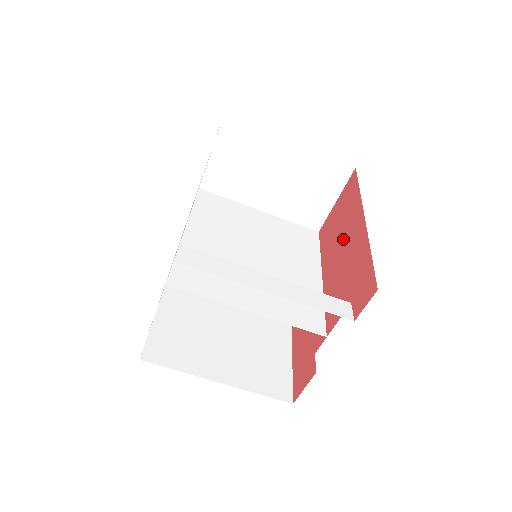
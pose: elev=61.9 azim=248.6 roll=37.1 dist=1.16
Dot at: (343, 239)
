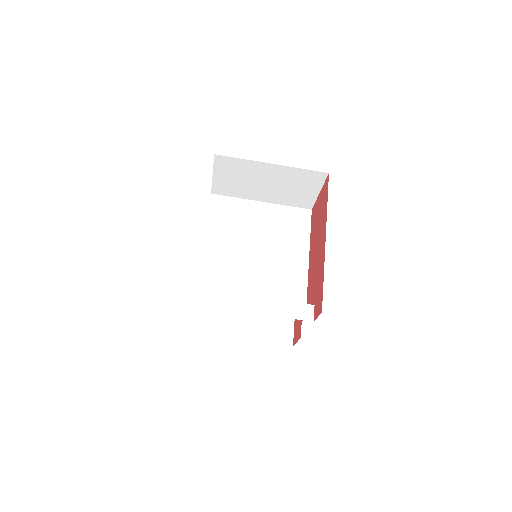
Dot at: (318, 241)
